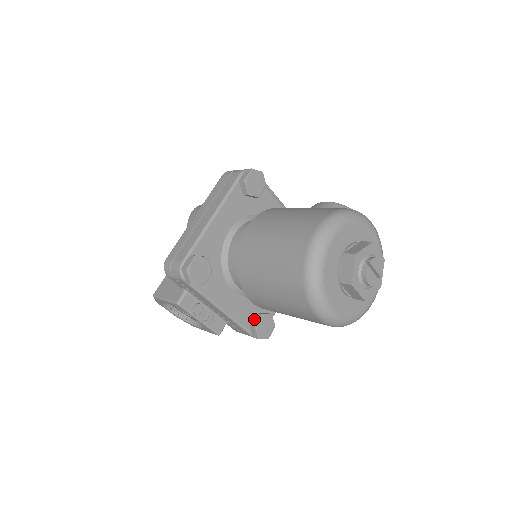
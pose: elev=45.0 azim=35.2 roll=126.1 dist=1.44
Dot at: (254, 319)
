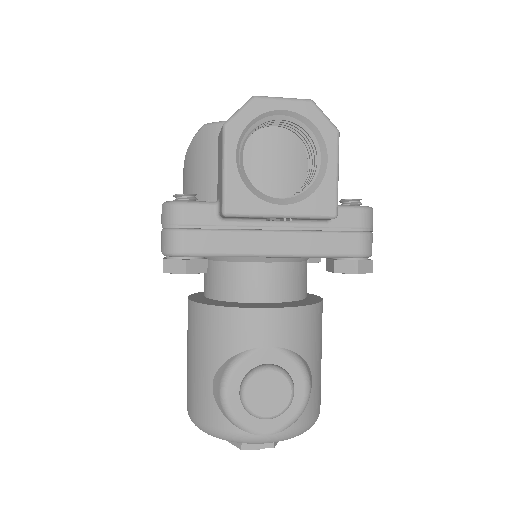
Dot at: occluded
